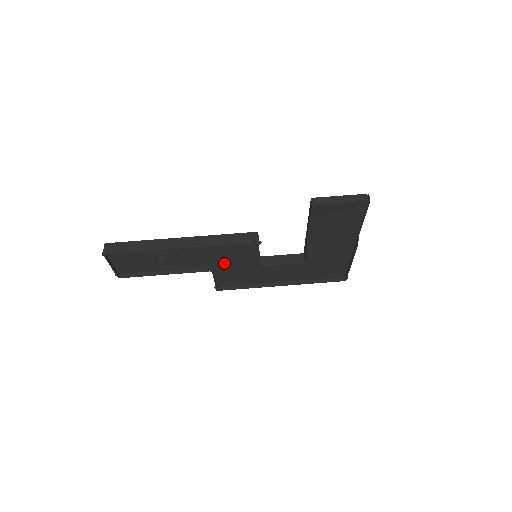
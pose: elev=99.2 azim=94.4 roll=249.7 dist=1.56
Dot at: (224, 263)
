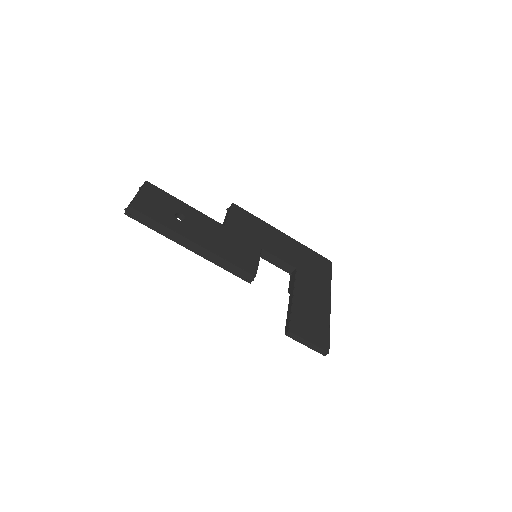
Dot at: occluded
